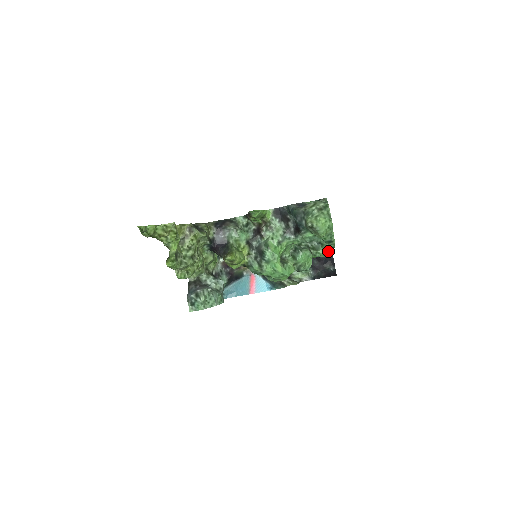
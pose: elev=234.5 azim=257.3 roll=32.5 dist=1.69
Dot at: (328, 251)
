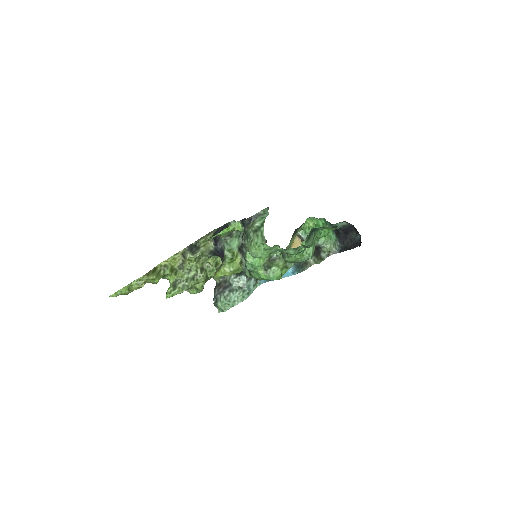
Dot at: (292, 259)
